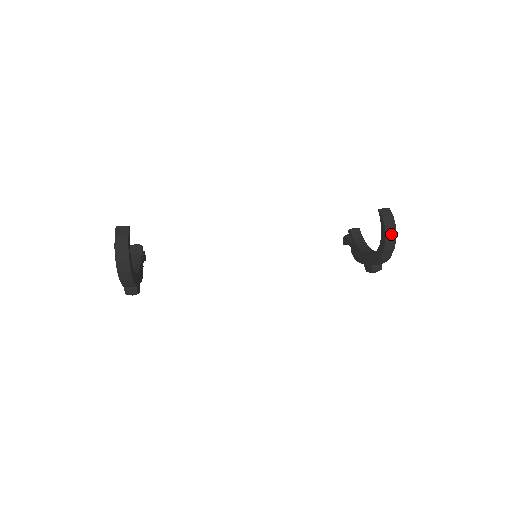
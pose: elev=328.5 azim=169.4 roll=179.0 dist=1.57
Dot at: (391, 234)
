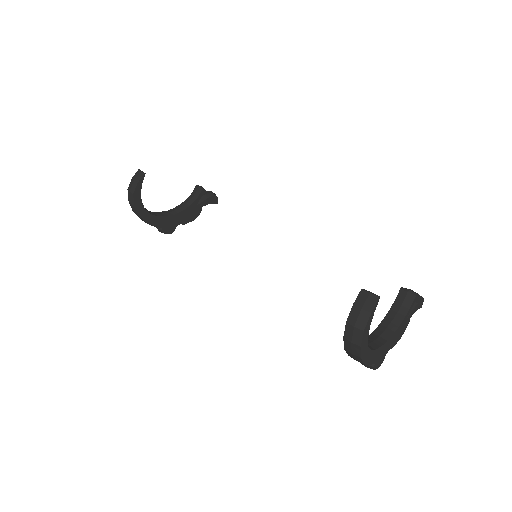
Dot at: (352, 335)
